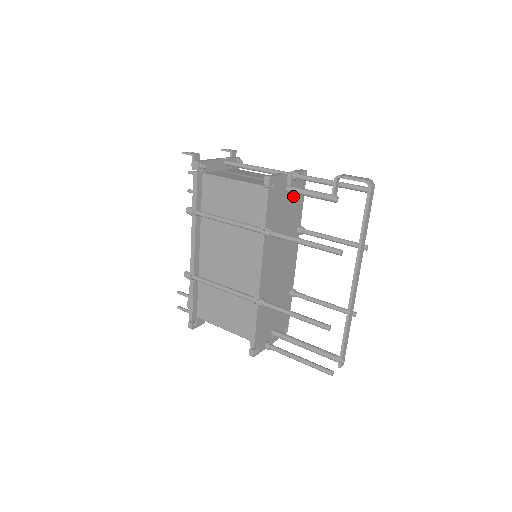
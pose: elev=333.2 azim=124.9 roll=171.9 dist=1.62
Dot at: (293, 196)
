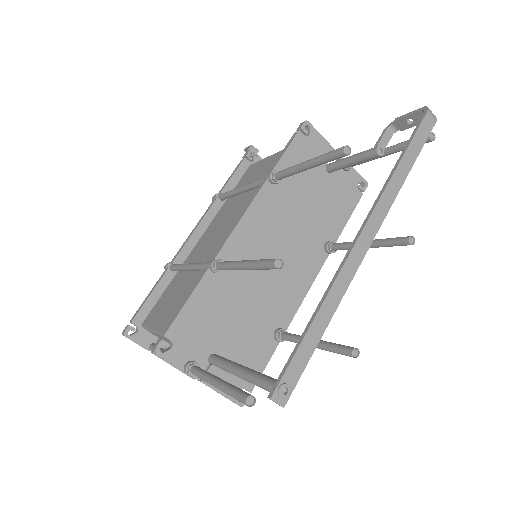
Dot at: (335, 188)
